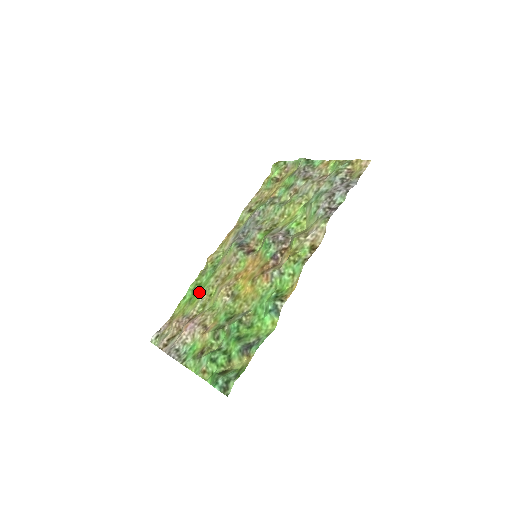
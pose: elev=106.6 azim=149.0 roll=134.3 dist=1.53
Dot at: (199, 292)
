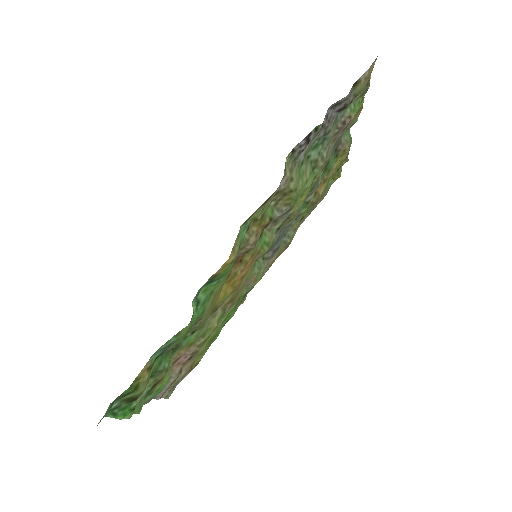
Dot at: (220, 327)
